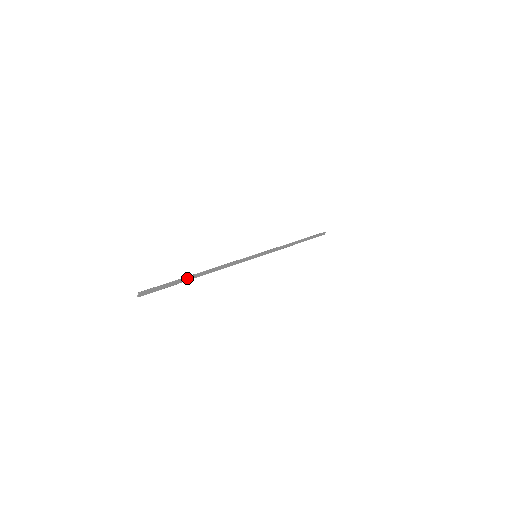
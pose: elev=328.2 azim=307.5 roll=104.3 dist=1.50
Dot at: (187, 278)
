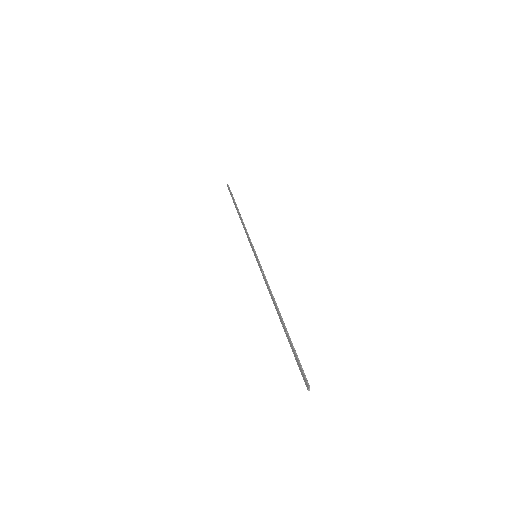
Dot at: (287, 331)
